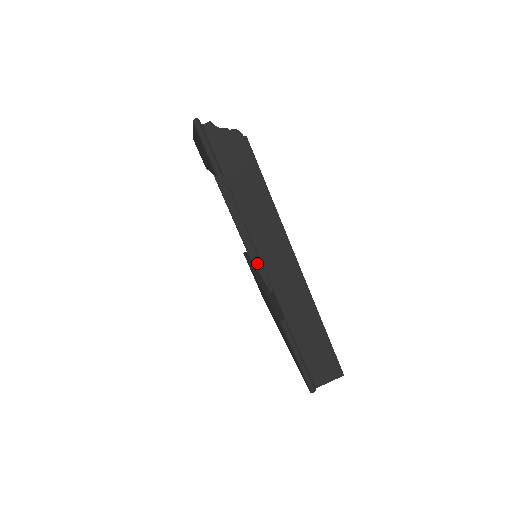
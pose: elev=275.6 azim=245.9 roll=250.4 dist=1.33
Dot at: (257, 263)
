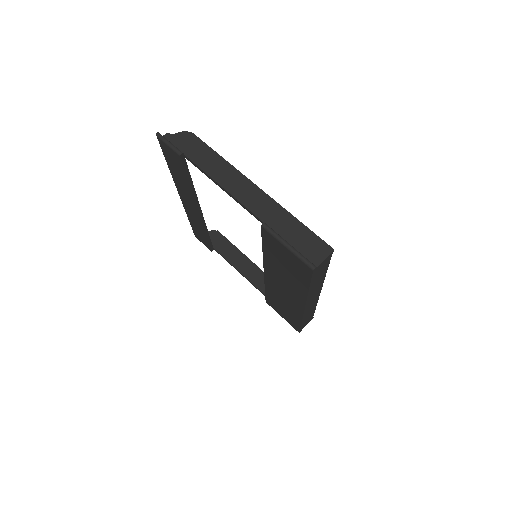
Dot at: occluded
